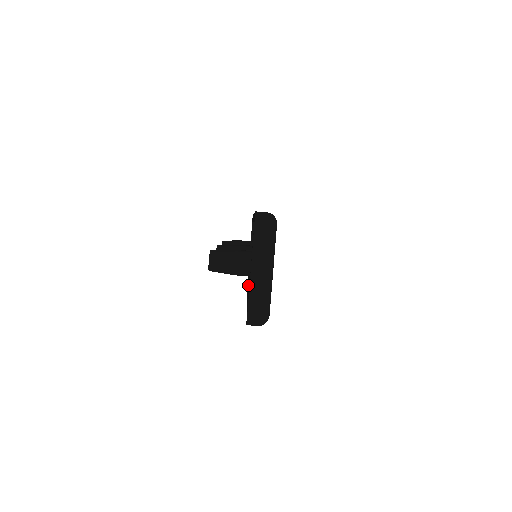
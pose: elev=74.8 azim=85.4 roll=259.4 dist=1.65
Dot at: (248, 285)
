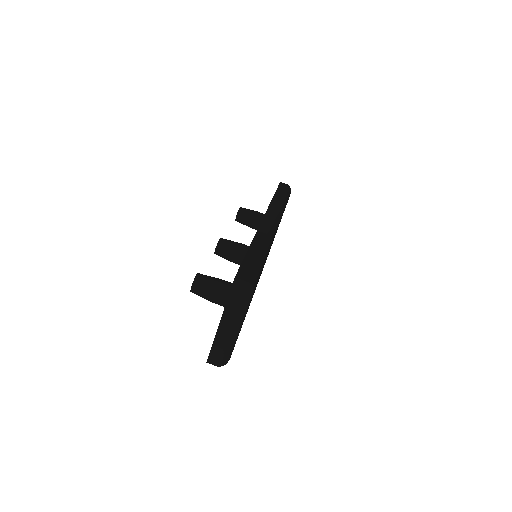
Dot at: occluded
